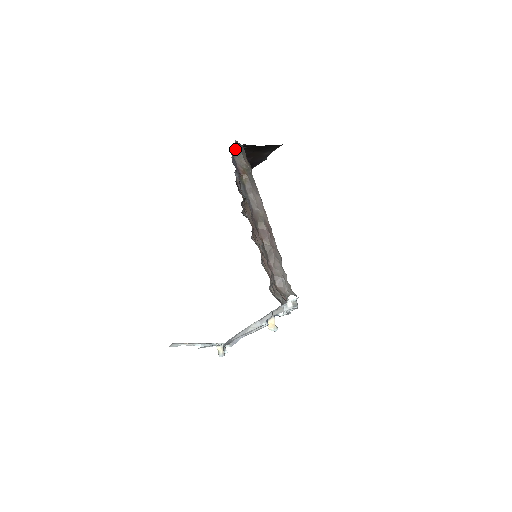
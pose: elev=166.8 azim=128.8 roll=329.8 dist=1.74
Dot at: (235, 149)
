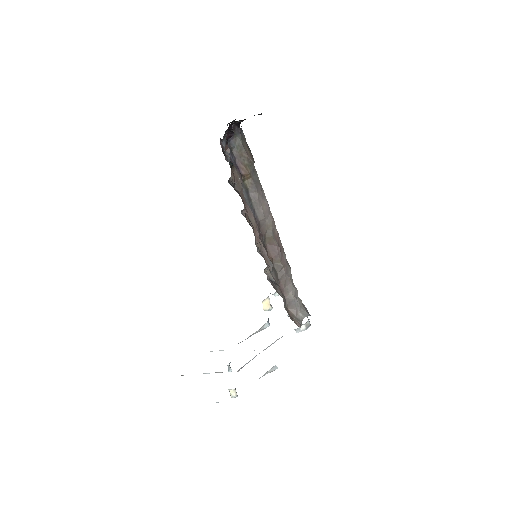
Dot at: (232, 137)
